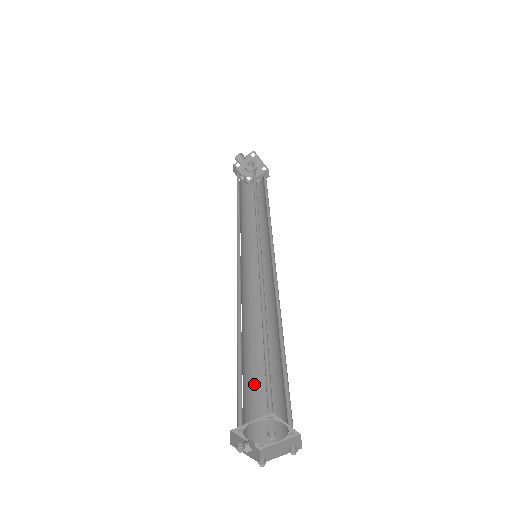
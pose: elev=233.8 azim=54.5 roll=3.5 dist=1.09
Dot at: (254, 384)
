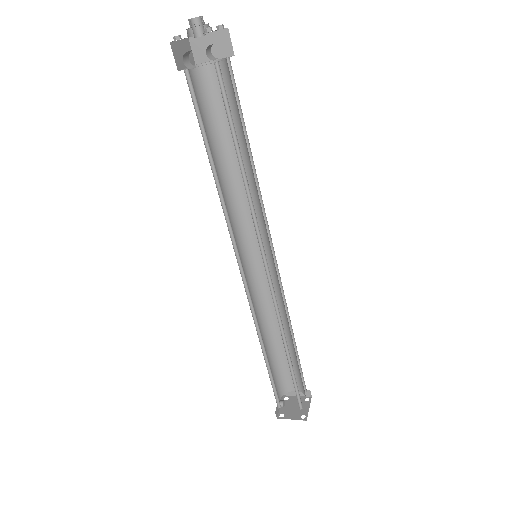
Dot at: (275, 364)
